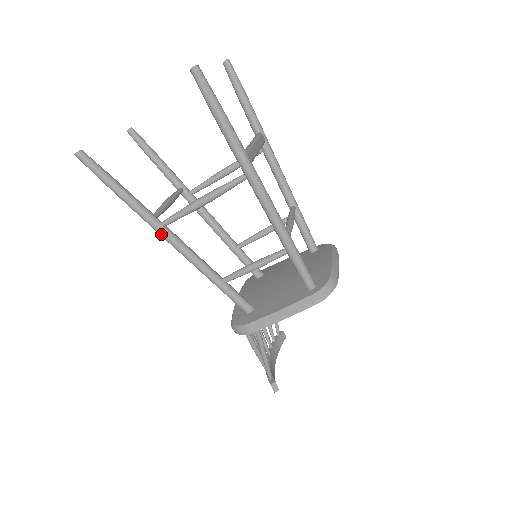
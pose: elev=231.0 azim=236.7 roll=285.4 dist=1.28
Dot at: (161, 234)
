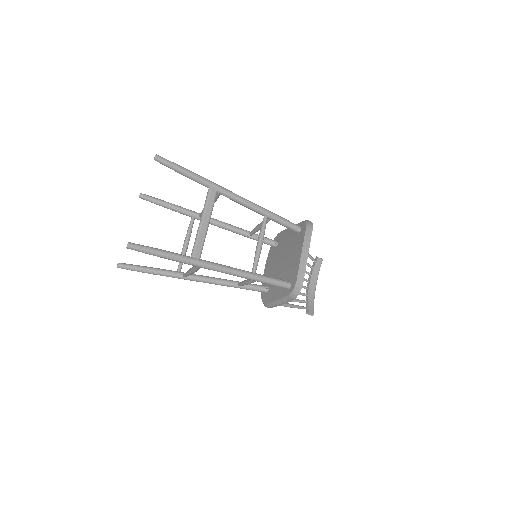
Dot at: occluded
